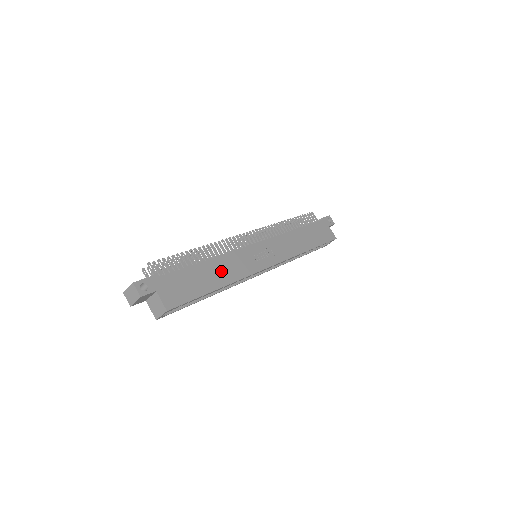
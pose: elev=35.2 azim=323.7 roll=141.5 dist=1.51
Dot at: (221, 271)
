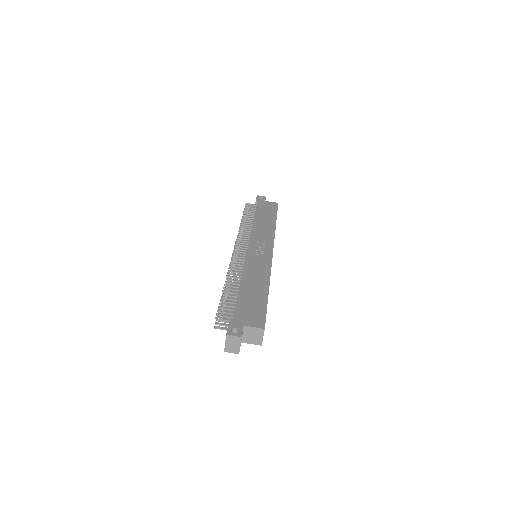
Dot at: (255, 280)
